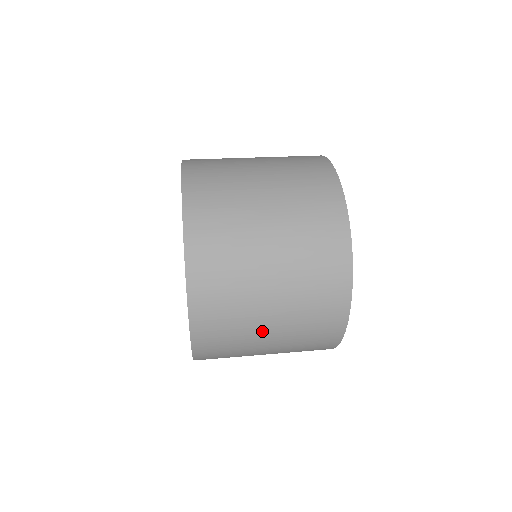
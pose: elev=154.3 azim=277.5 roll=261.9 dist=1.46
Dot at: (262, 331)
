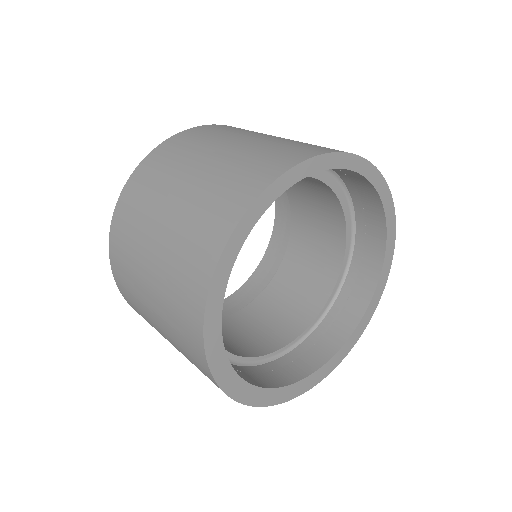
Dot at: (150, 240)
